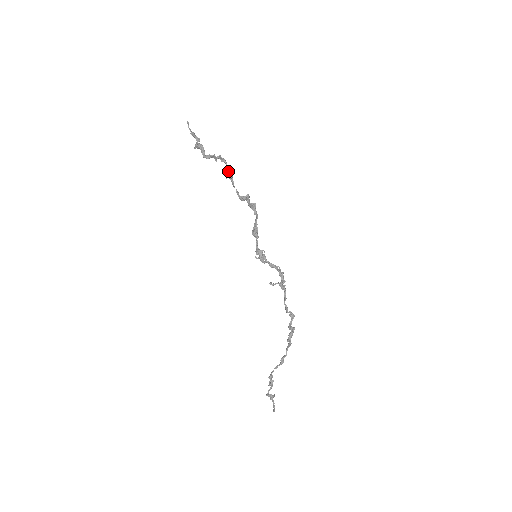
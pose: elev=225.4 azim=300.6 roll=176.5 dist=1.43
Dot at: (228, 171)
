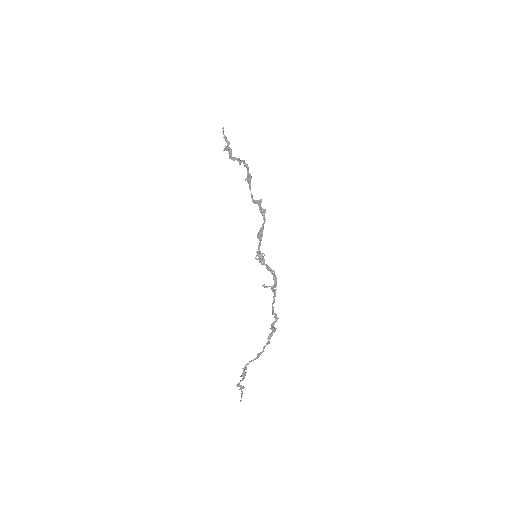
Dot at: (248, 175)
